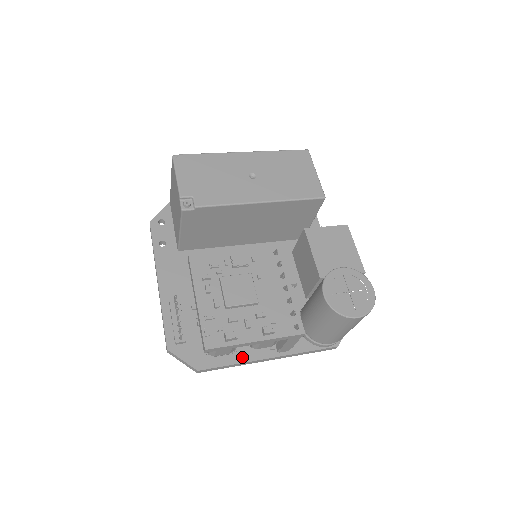
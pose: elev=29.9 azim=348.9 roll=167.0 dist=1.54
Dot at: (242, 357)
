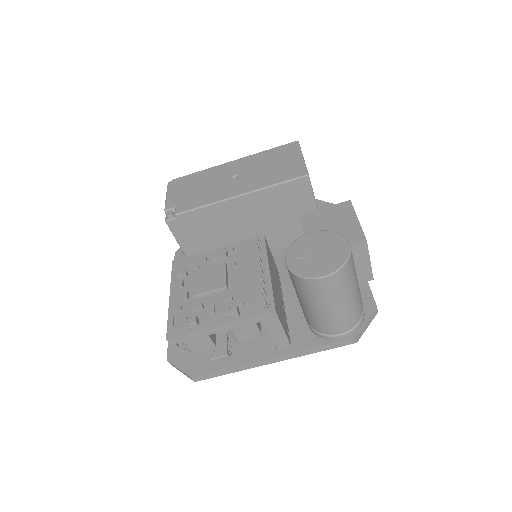
Dot at: (239, 360)
